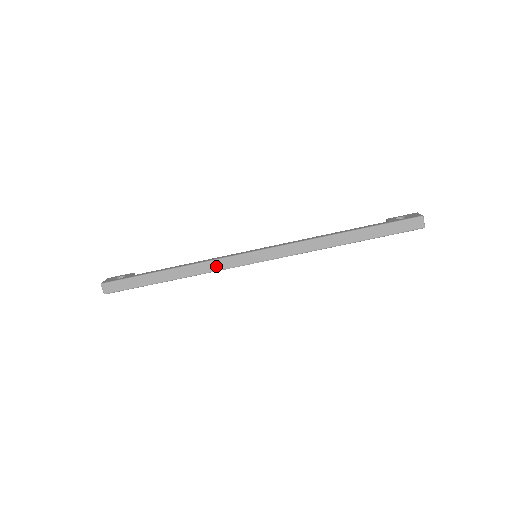
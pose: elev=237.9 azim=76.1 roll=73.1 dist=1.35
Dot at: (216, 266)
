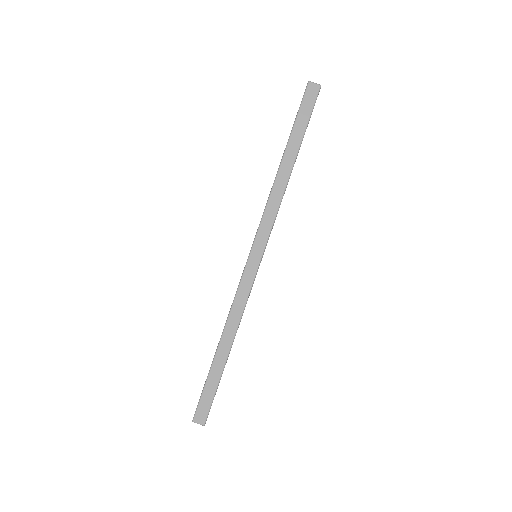
Dot at: (242, 299)
